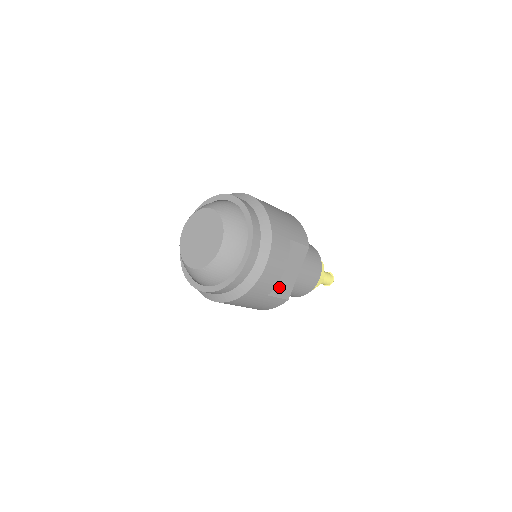
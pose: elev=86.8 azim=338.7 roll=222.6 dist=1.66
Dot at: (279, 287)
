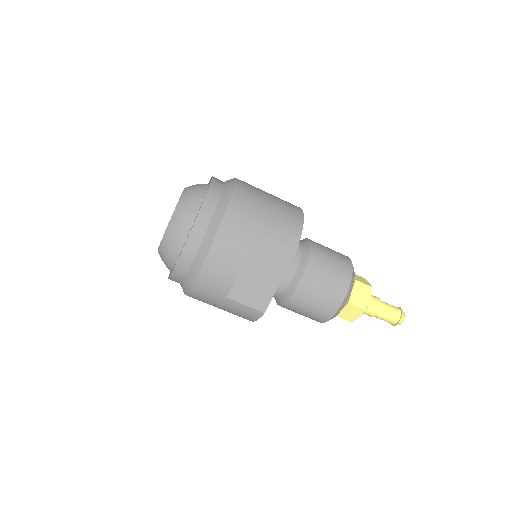
Dot at: (246, 292)
